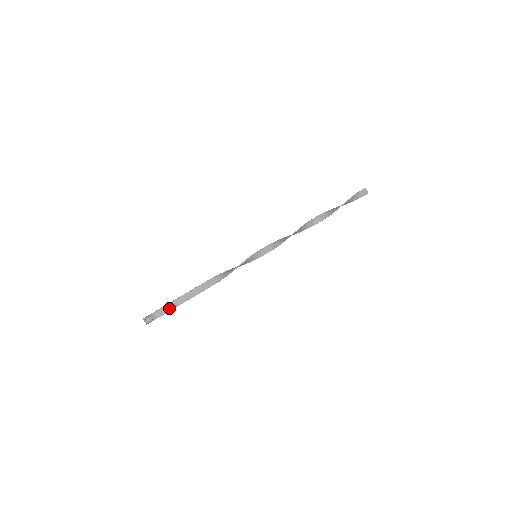
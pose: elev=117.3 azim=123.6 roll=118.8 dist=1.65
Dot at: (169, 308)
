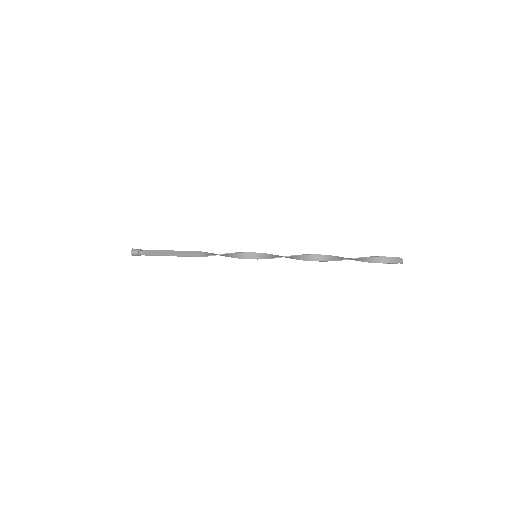
Dot at: (157, 253)
